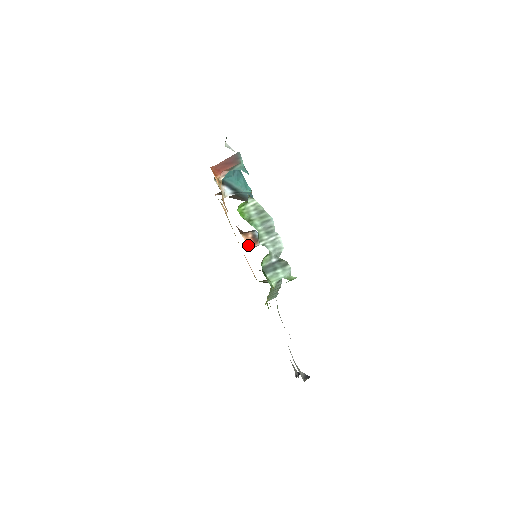
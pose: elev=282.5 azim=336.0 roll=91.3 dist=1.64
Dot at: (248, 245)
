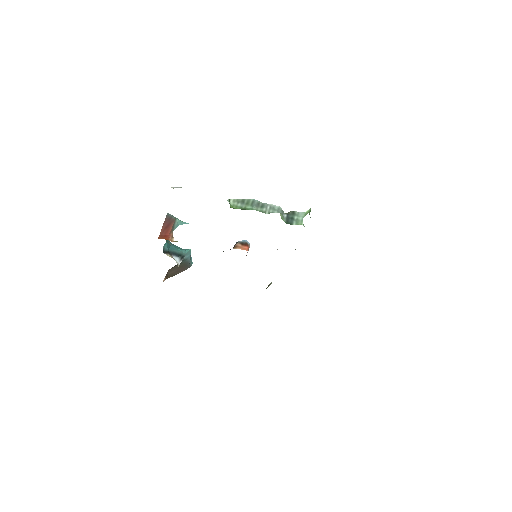
Dot at: (246, 250)
